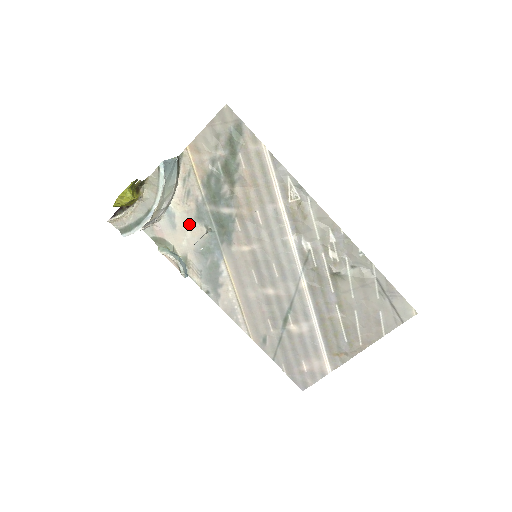
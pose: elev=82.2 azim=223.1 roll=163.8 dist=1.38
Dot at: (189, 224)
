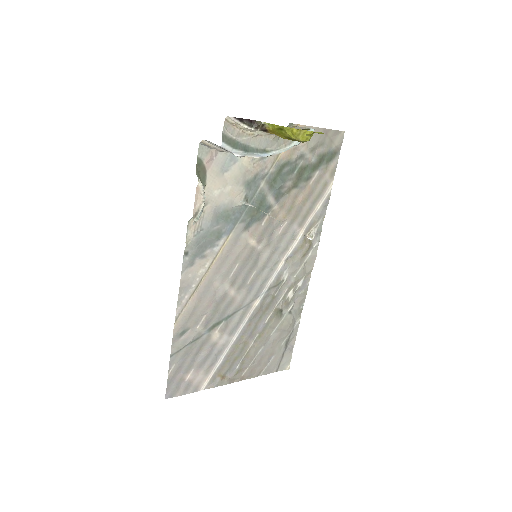
Dot at: (238, 181)
